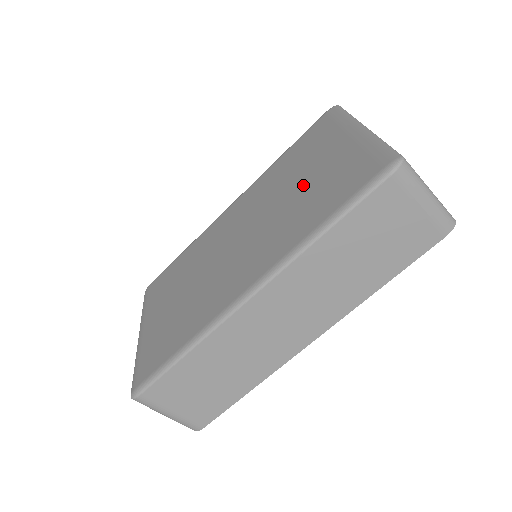
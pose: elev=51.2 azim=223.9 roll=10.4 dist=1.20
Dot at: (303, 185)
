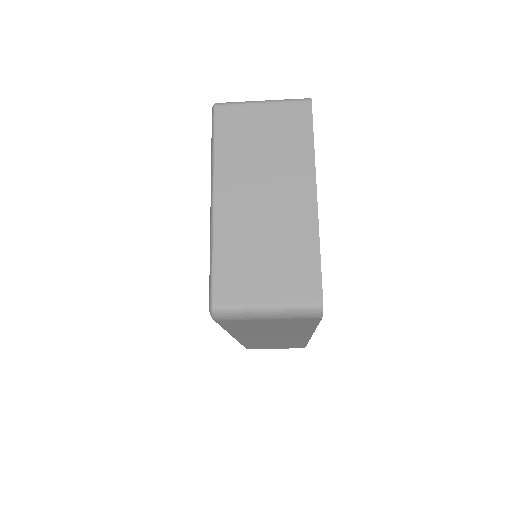
Dot at: occluded
